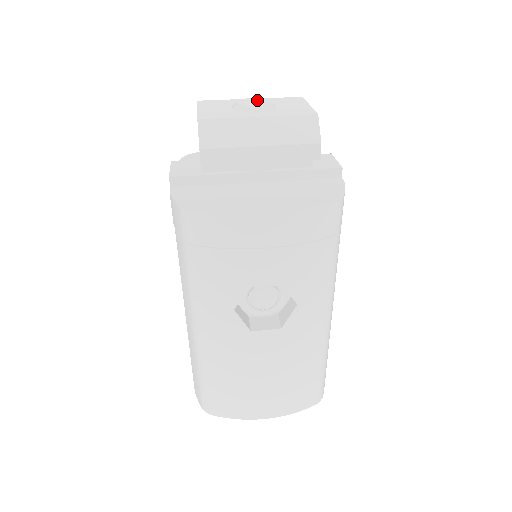
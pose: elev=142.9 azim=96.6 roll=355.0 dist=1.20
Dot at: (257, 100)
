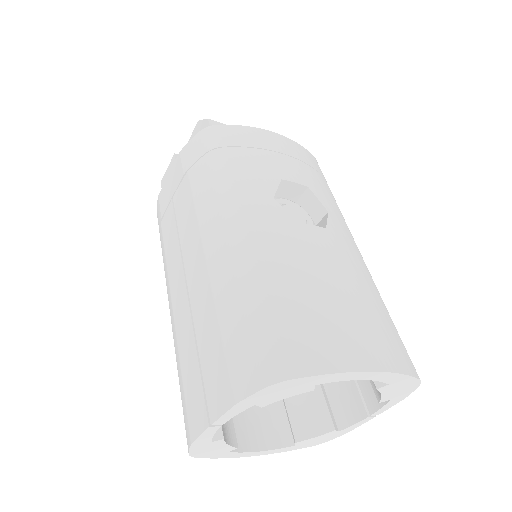
Dot at: occluded
